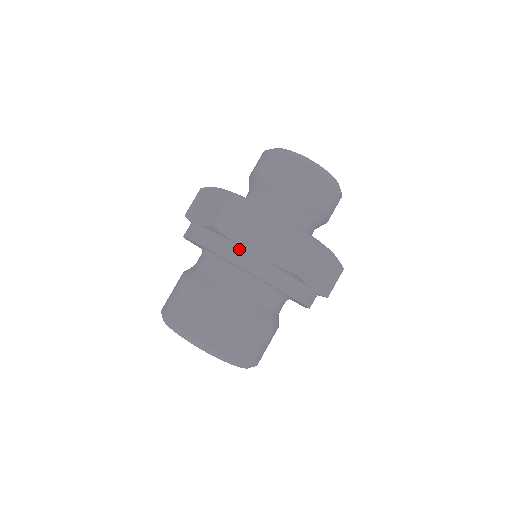
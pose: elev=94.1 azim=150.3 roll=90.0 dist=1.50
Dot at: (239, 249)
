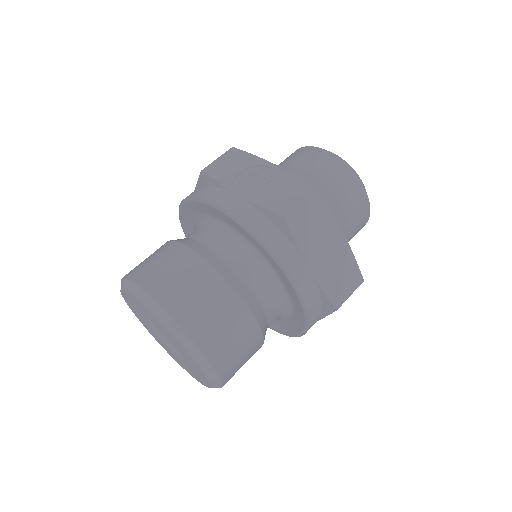
Dot at: (298, 257)
